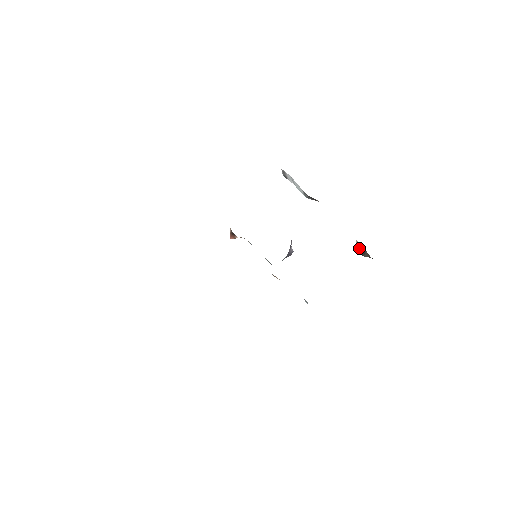
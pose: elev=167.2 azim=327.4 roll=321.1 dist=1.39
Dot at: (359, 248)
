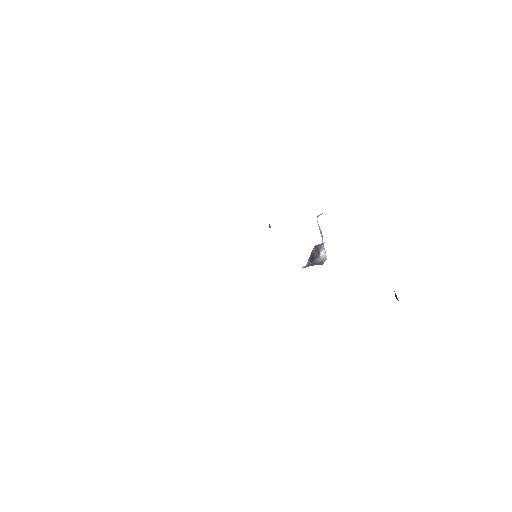
Dot at: occluded
